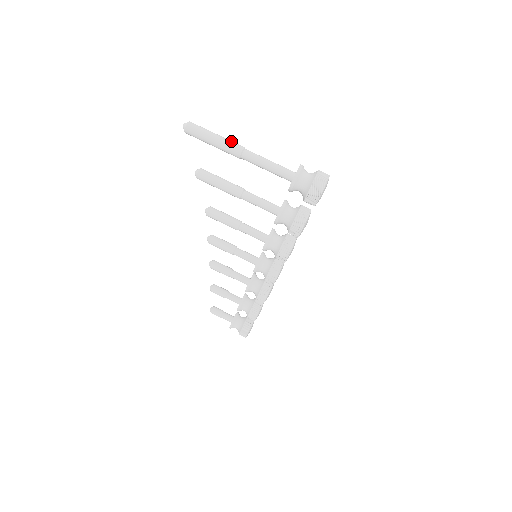
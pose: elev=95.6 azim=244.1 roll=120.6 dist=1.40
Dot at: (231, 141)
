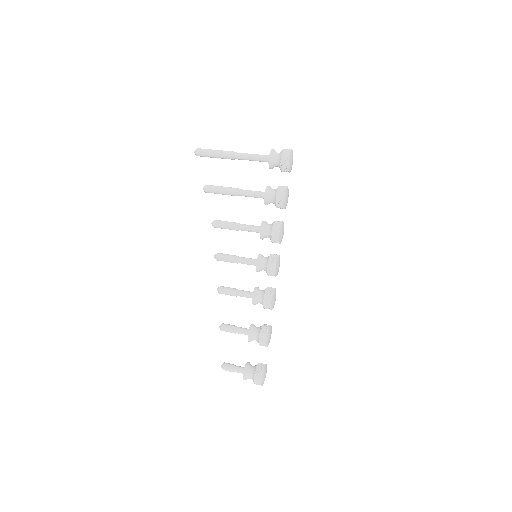
Dot at: (226, 151)
